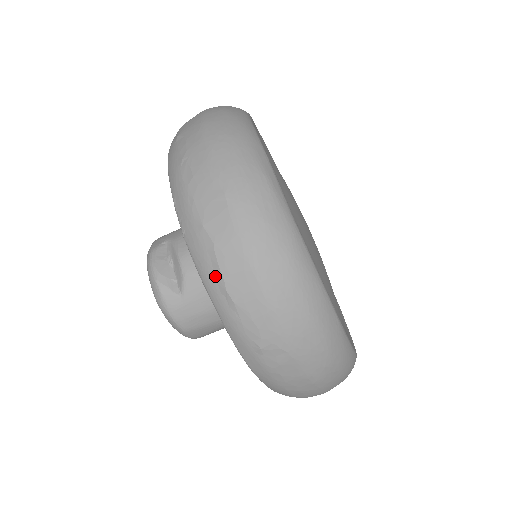
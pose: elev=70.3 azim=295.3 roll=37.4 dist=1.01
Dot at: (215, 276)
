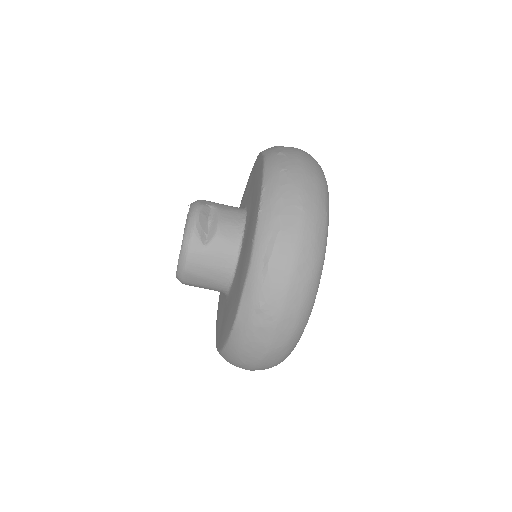
Dot at: (267, 248)
